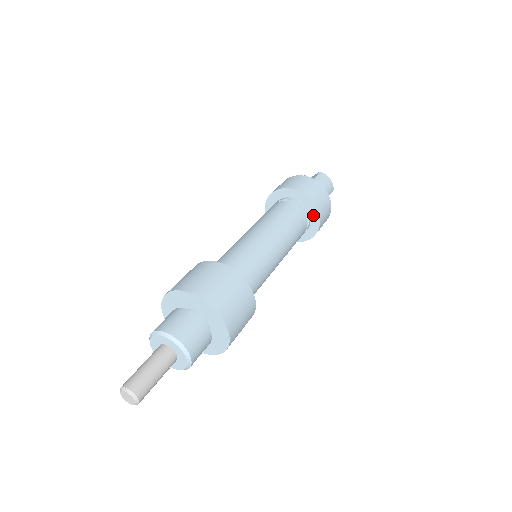
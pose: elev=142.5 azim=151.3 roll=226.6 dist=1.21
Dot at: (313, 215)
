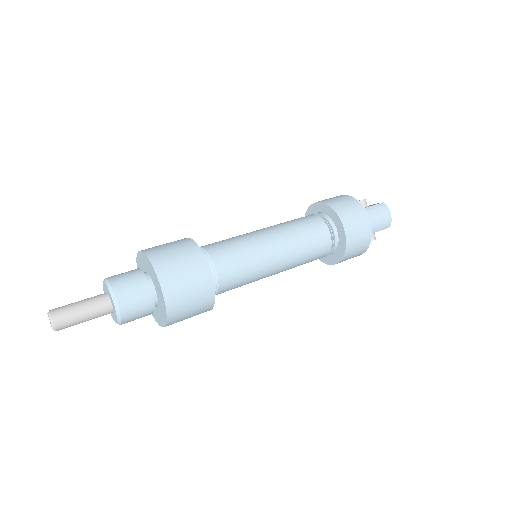
Dot at: (341, 242)
